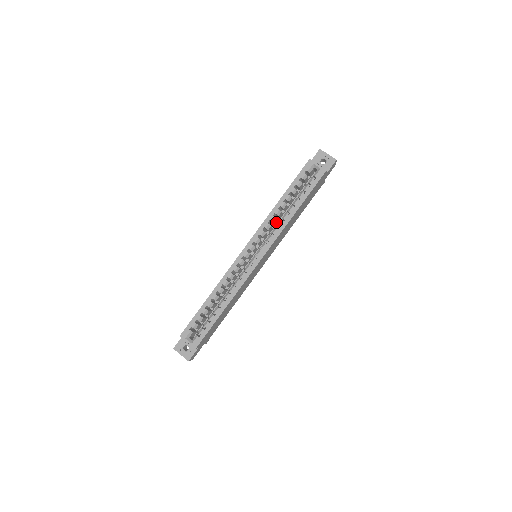
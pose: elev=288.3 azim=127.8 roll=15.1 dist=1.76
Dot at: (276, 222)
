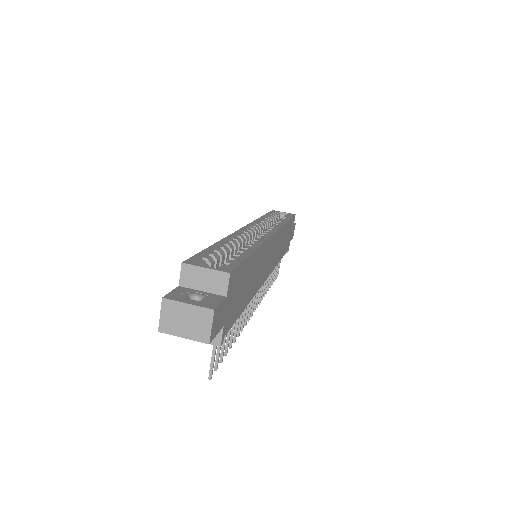
Dot at: occluded
